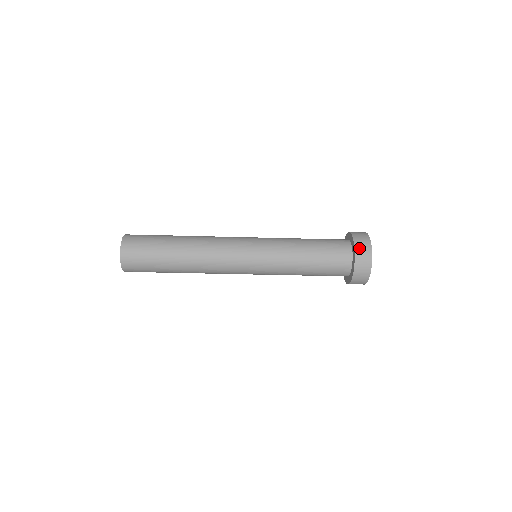
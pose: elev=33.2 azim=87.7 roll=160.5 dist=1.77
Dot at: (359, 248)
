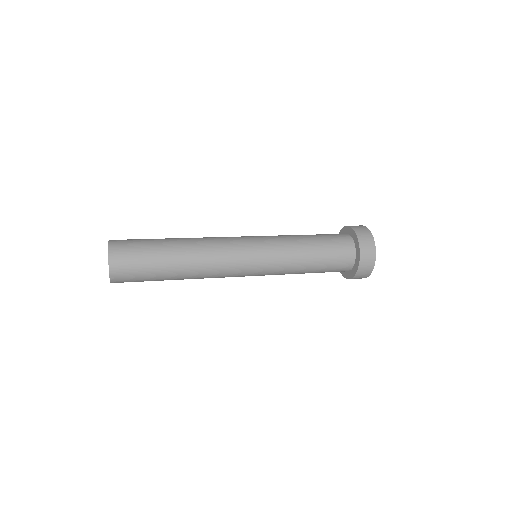
Dot at: (360, 274)
